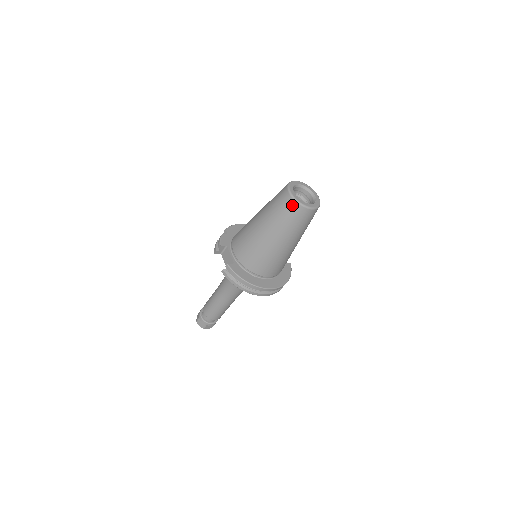
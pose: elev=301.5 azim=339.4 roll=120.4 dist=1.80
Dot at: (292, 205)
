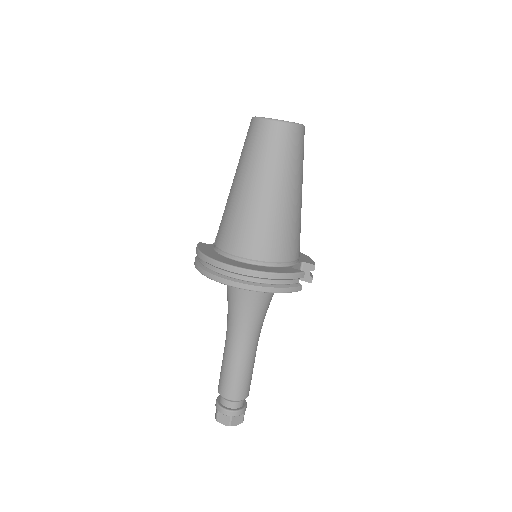
Dot at: (249, 126)
